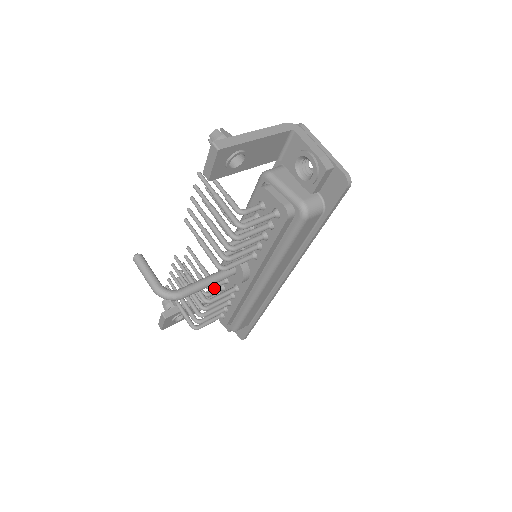
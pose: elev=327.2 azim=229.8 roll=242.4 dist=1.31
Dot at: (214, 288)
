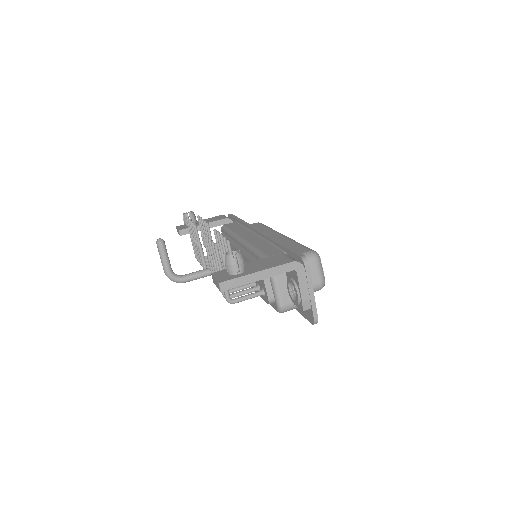
Dot at: occluded
